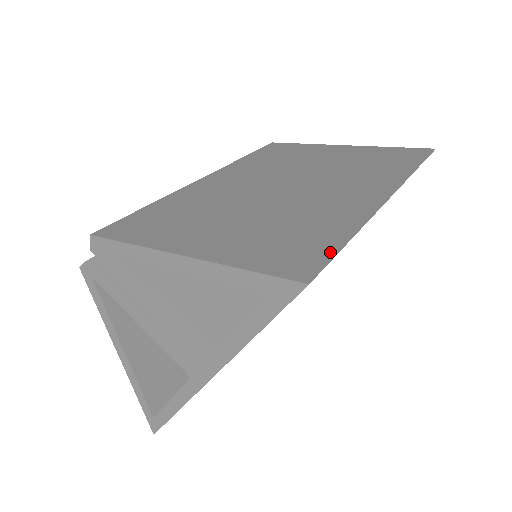
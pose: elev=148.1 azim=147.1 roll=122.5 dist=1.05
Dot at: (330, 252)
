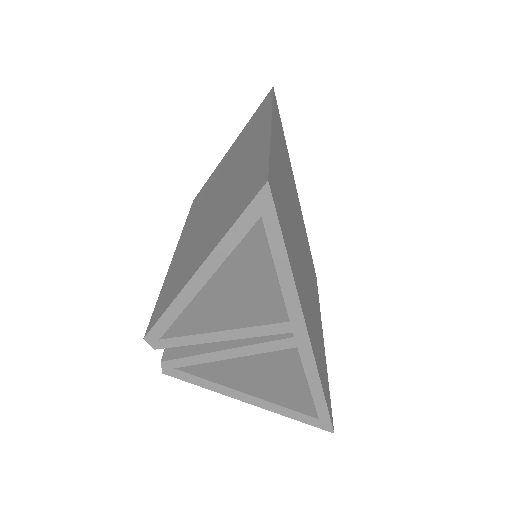
Dot at: (265, 165)
